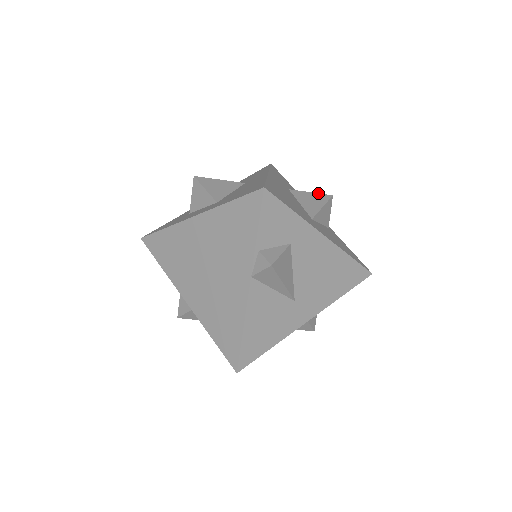
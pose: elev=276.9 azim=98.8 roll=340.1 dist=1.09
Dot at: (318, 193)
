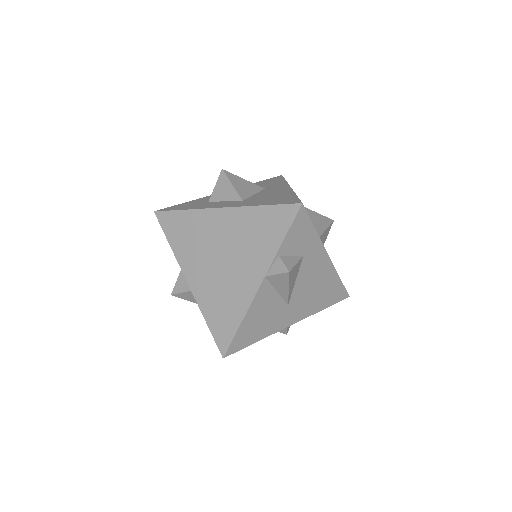
Dot at: occluded
